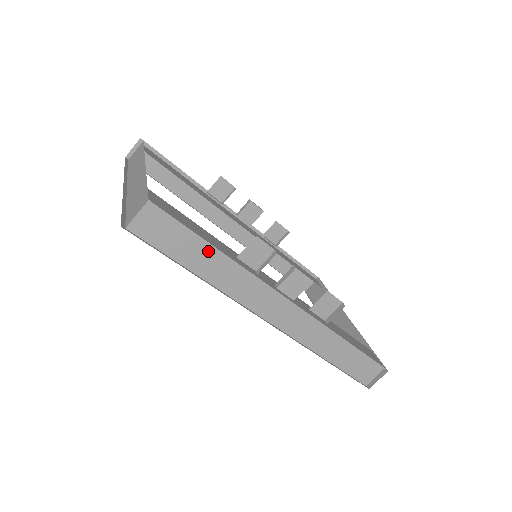
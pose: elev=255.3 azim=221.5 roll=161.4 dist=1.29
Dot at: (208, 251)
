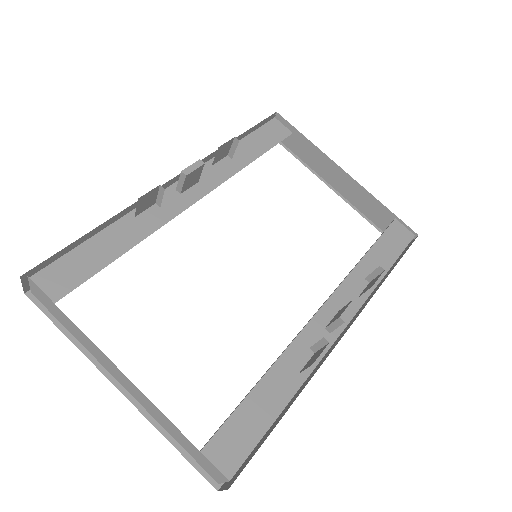
Dot at: (281, 411)
